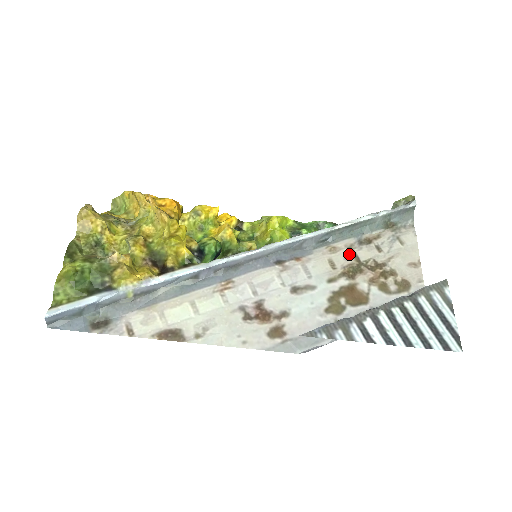
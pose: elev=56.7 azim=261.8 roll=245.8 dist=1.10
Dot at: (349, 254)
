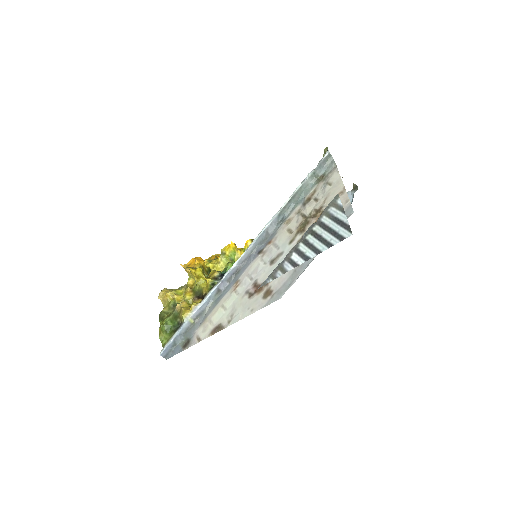
Dot at: (299, 217)
